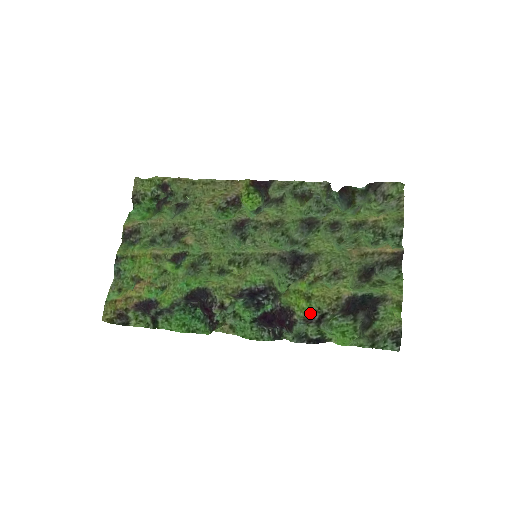
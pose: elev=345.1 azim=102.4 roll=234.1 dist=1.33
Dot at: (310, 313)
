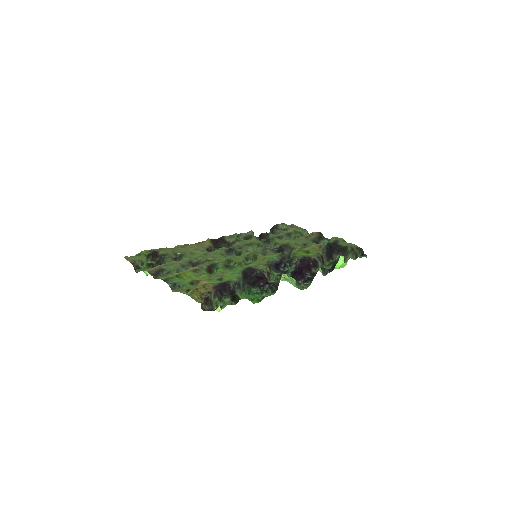
Dot at: (317, 254)
